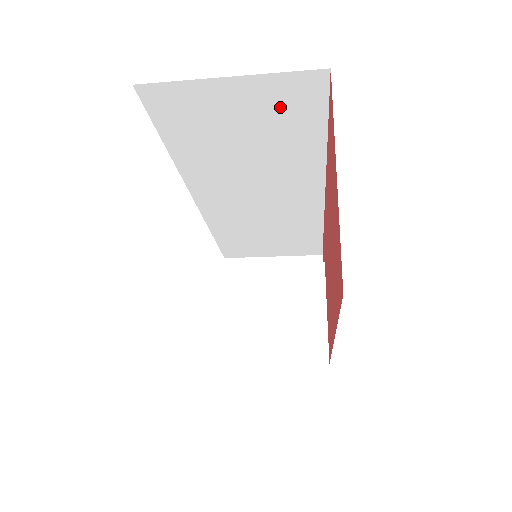
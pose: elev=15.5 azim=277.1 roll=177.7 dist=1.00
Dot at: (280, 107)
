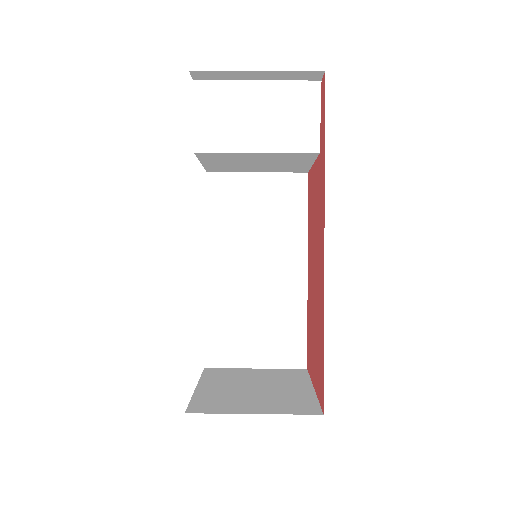
Dot at: occluded
